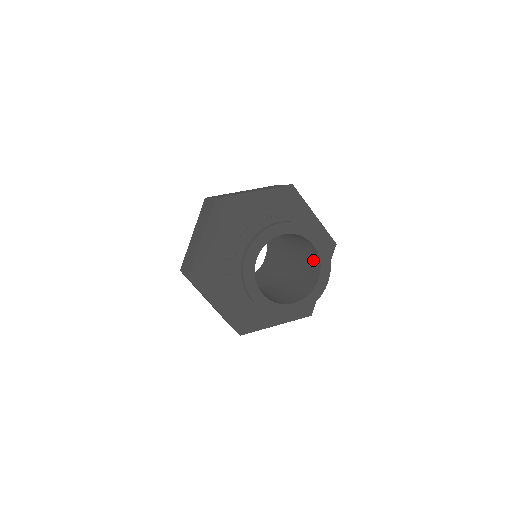
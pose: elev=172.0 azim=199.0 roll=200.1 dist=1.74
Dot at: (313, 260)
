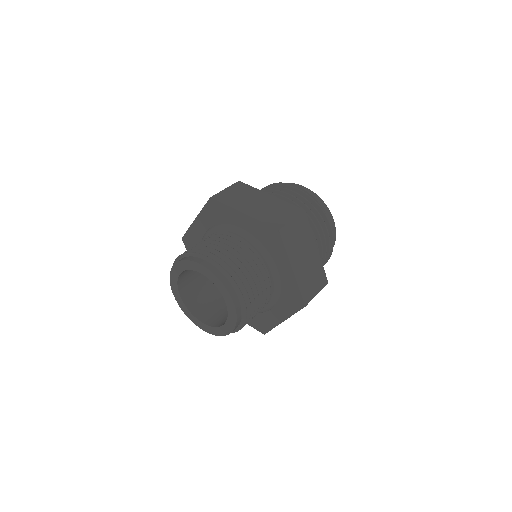
Dot at: occluded
